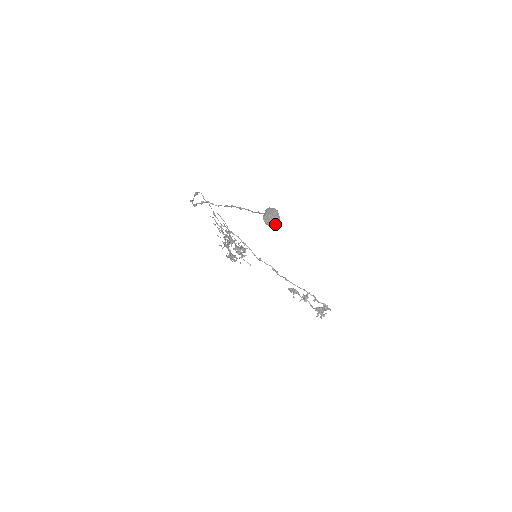
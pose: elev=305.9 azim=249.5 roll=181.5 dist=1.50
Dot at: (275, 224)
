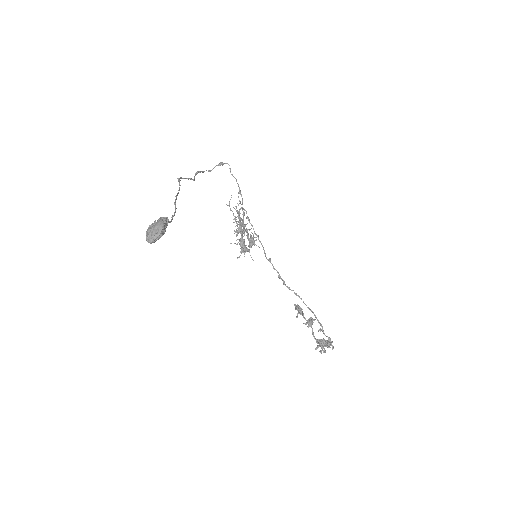
Dot at: (150, 241)
